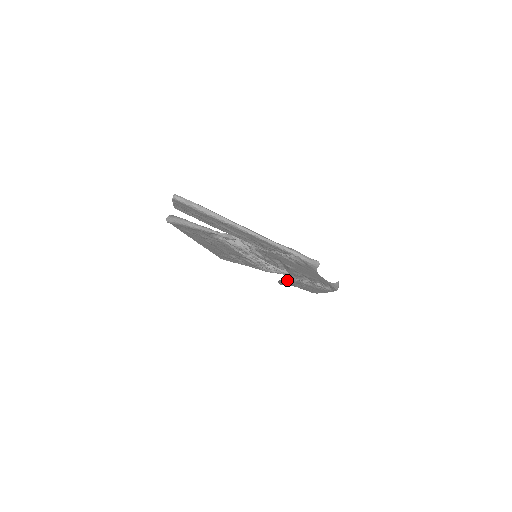
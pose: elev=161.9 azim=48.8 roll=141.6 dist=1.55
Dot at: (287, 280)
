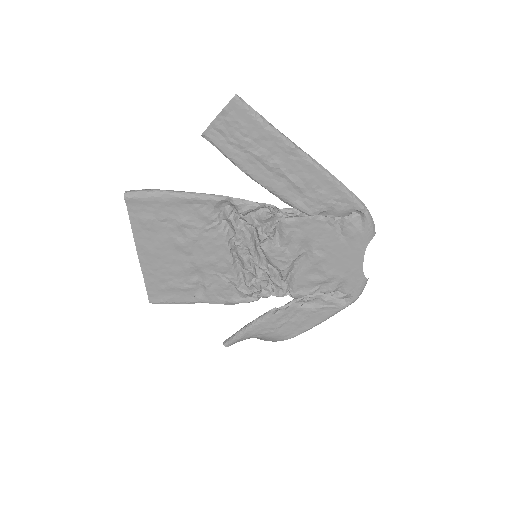
Dot at: (263, 317)
